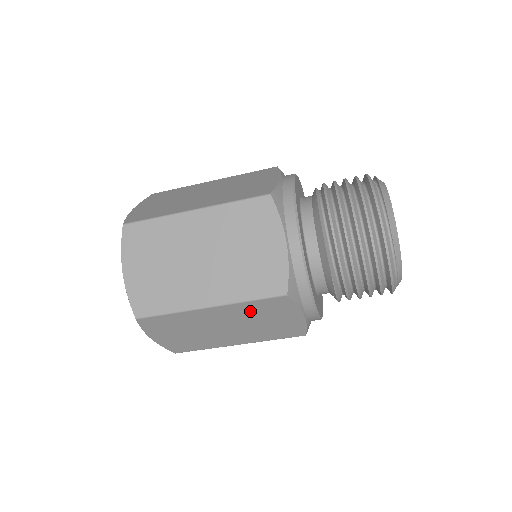
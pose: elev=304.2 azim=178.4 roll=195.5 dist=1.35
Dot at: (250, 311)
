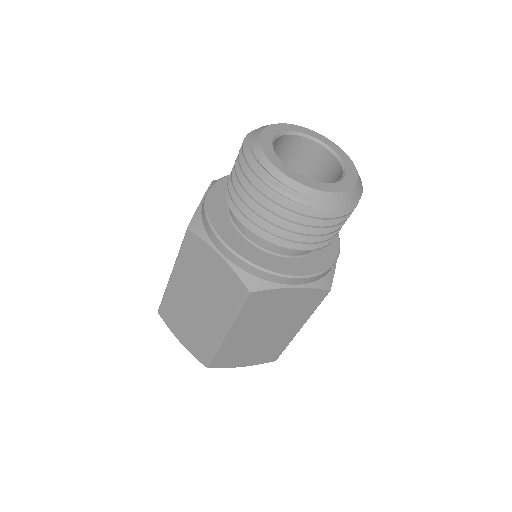
Dot at: (190, 267)
